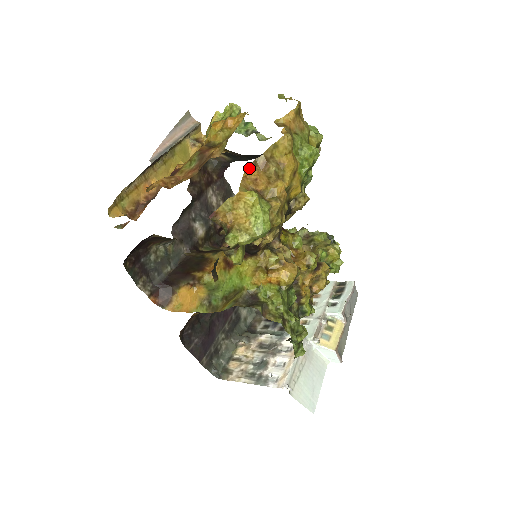
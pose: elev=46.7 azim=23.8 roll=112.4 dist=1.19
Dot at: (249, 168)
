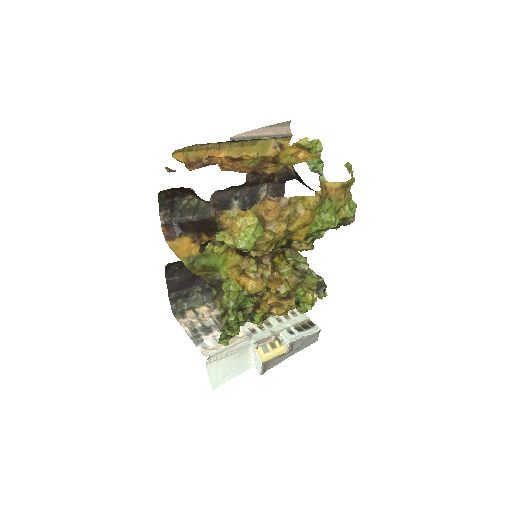
Dot at: (272, 199)
